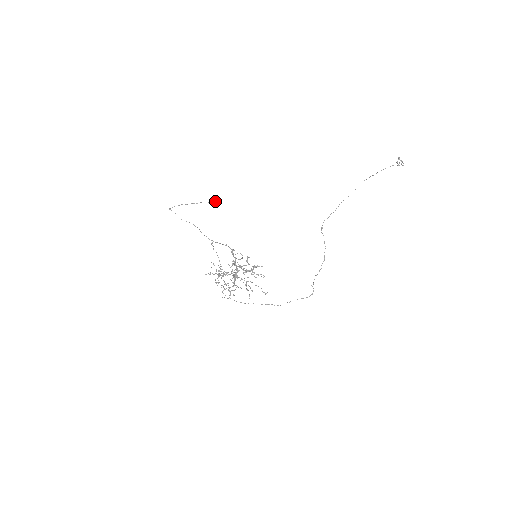
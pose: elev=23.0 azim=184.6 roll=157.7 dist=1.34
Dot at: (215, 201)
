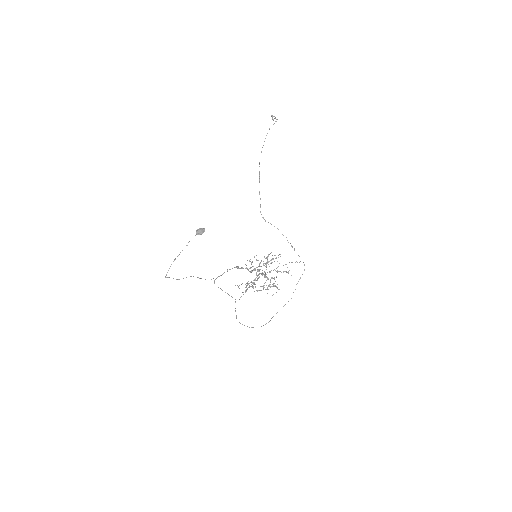
Dot at: (199, 229)
